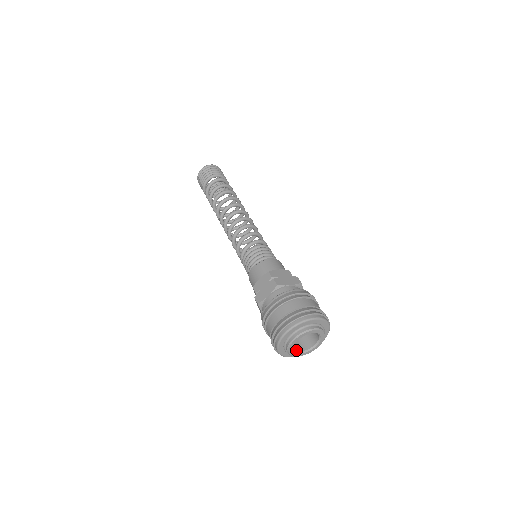
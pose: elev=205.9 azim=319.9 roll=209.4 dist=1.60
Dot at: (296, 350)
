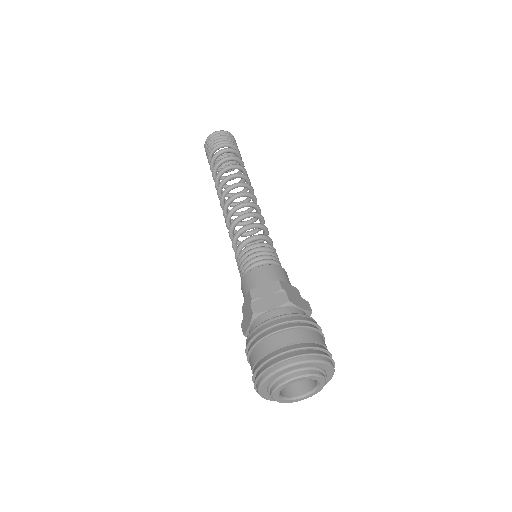
Dot at: (293, 395)
